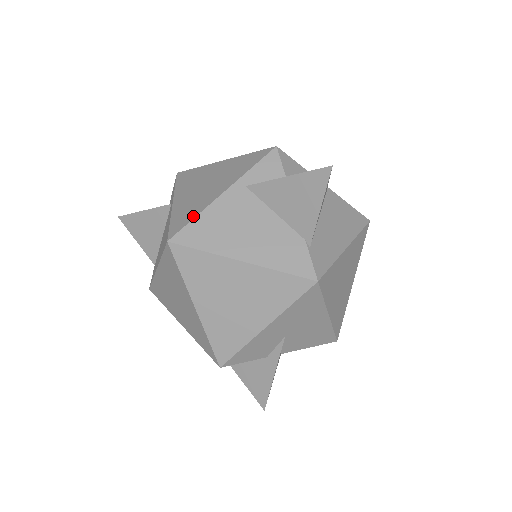
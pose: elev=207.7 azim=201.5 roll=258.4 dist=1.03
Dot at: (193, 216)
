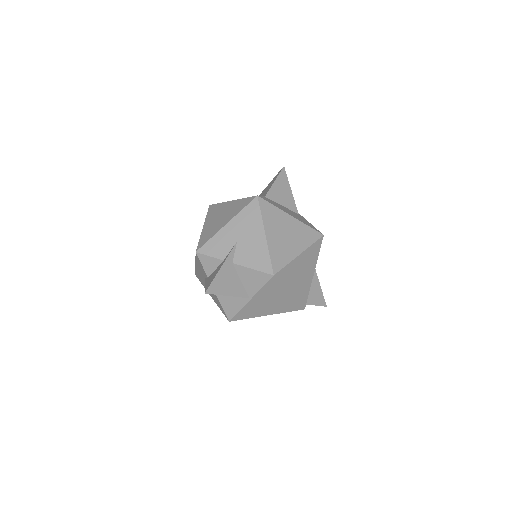
Dot at: occluded
